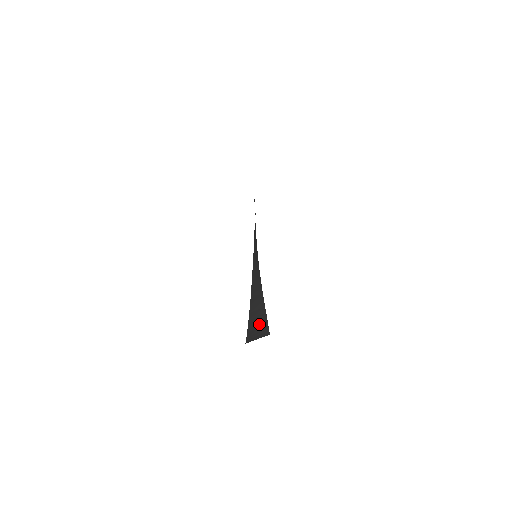
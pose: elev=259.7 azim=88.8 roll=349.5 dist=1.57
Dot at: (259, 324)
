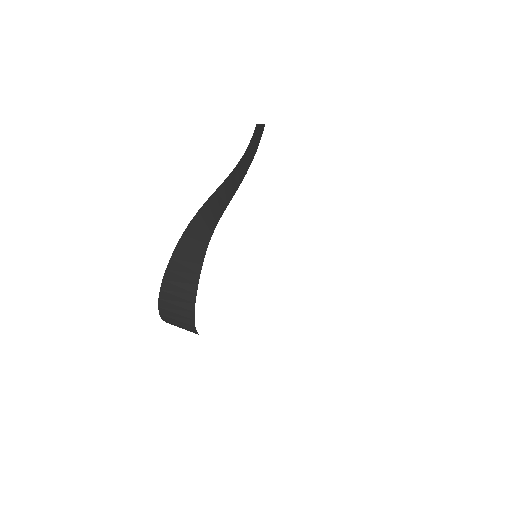
Dot at: (182, 293)
